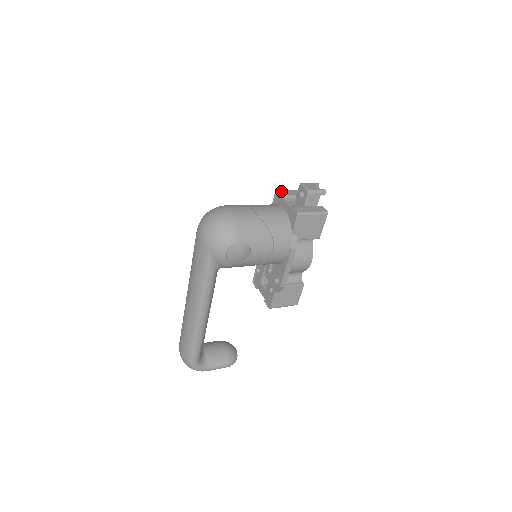
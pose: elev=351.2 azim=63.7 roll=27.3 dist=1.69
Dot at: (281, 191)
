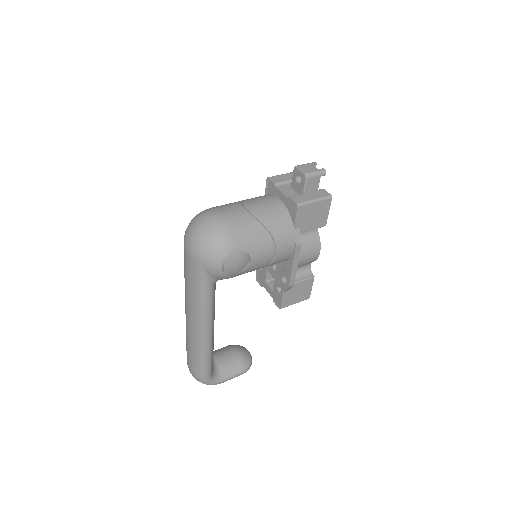
Dot at: (273, 178)
